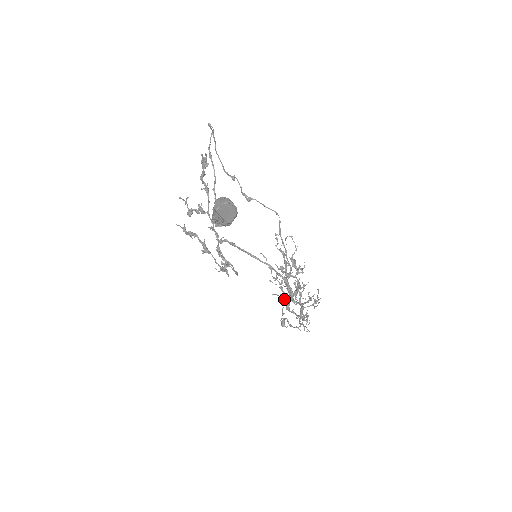
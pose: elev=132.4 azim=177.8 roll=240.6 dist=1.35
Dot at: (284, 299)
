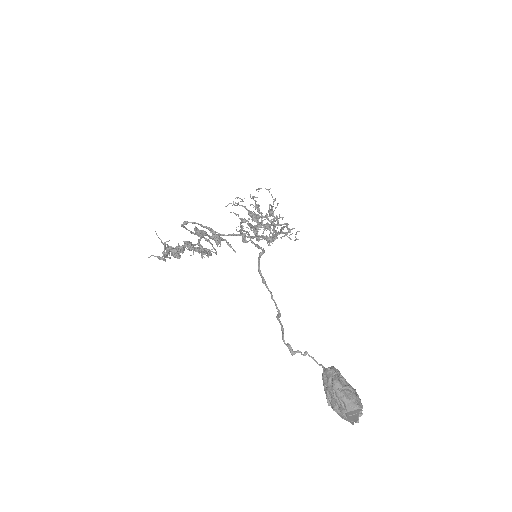
Dot at: occluded
